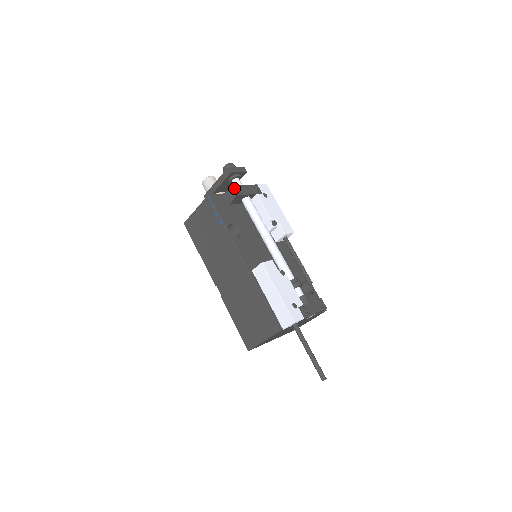
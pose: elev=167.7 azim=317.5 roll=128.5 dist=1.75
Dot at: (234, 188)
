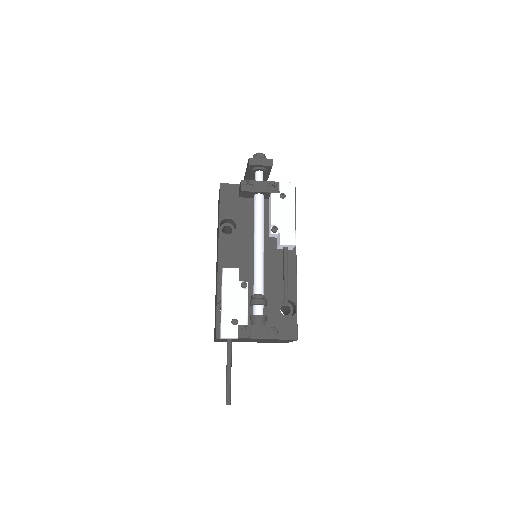
Dot at: (242, 182)
